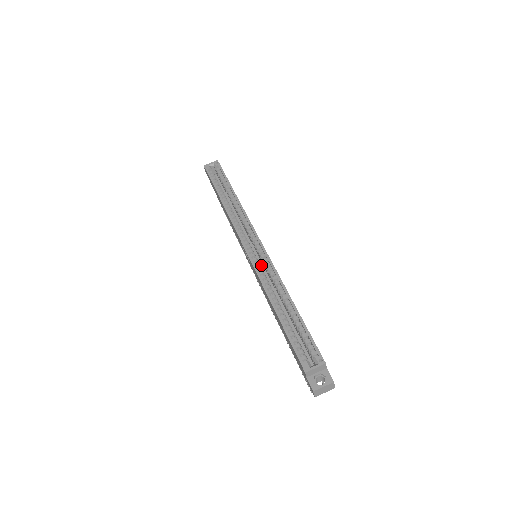
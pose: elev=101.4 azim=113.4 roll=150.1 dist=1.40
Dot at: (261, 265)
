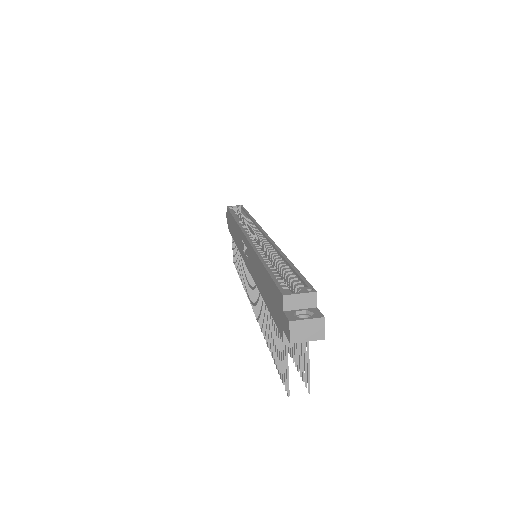
Dot at: occluded
